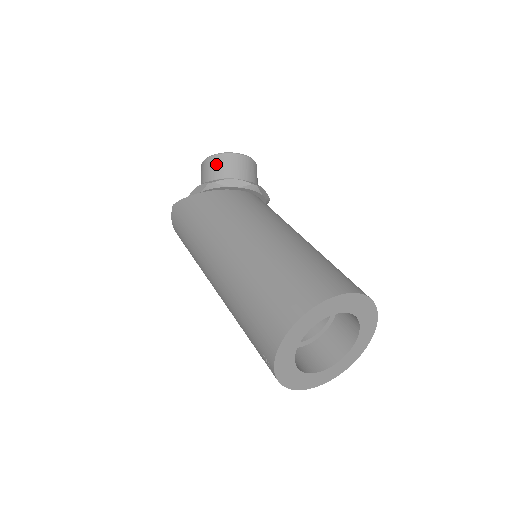
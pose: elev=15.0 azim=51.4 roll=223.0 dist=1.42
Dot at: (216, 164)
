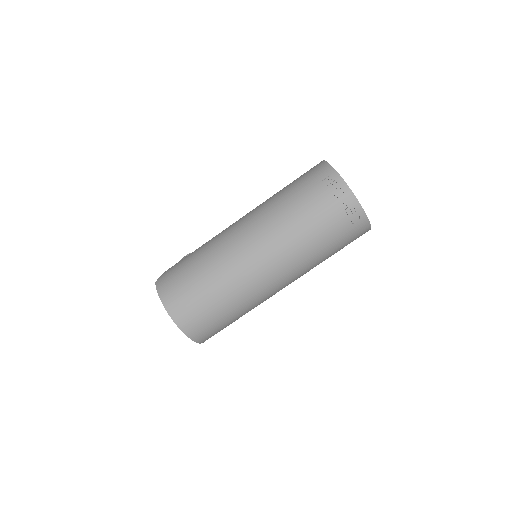
Dot at: occluded
